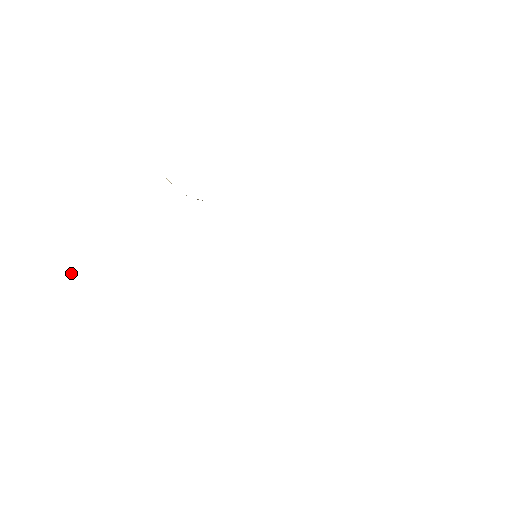
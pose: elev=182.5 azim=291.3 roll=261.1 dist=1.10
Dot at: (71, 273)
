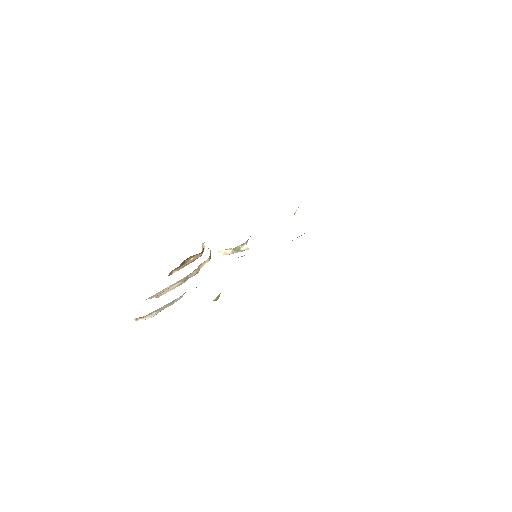
Dot at: occluded
